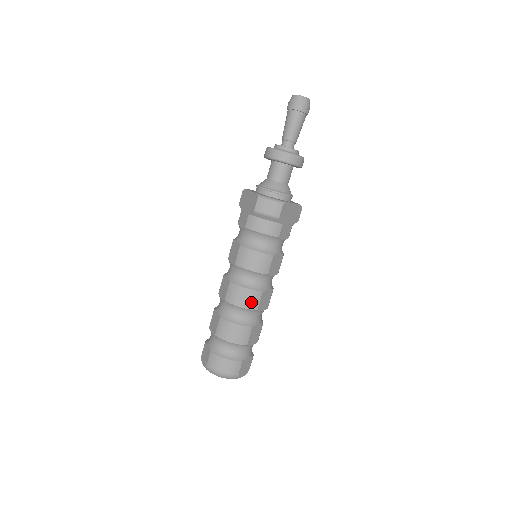
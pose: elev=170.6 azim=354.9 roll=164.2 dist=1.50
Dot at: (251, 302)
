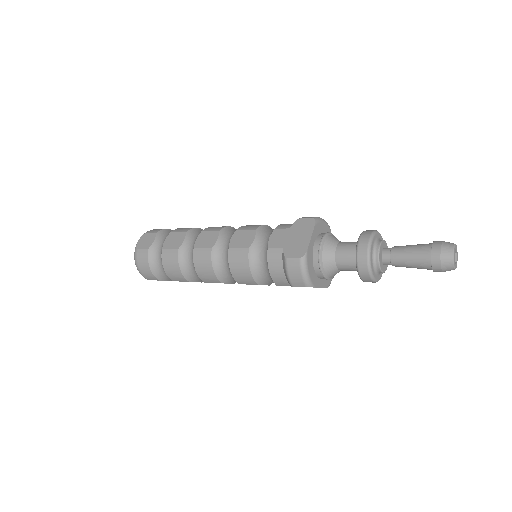
Dot at: (206, 277)
